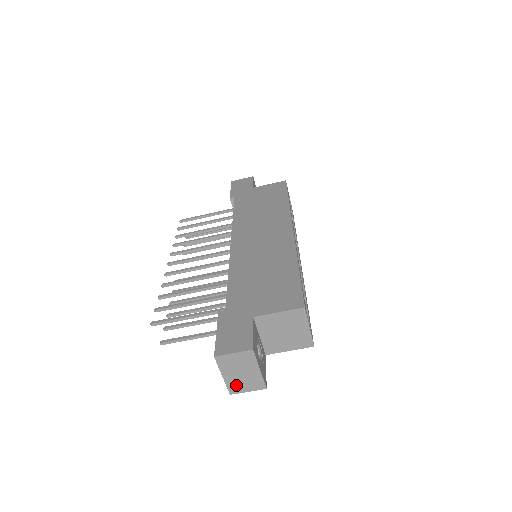
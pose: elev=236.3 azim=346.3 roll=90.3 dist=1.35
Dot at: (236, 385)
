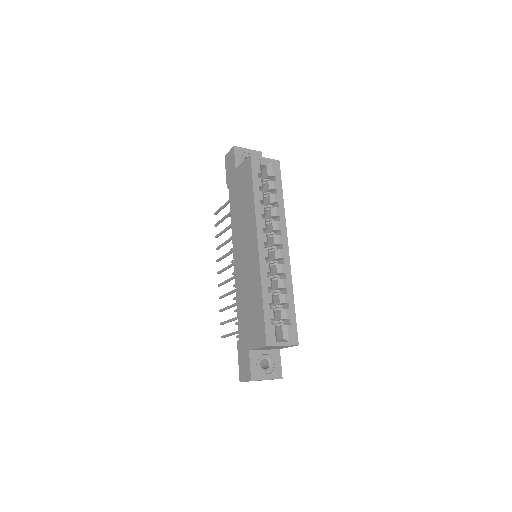
Dot at: occluded
